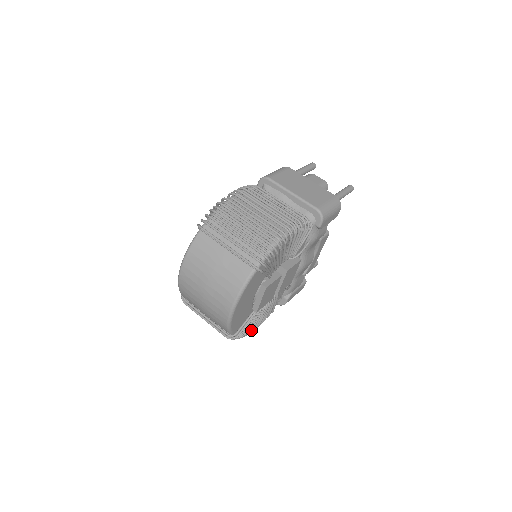
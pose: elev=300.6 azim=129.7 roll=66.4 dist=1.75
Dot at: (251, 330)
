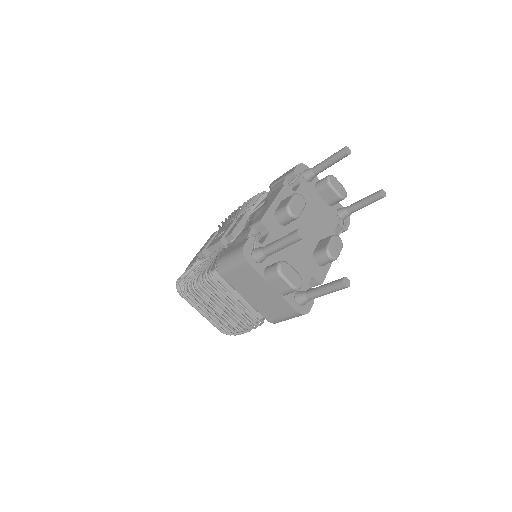
Dot at: occluded
